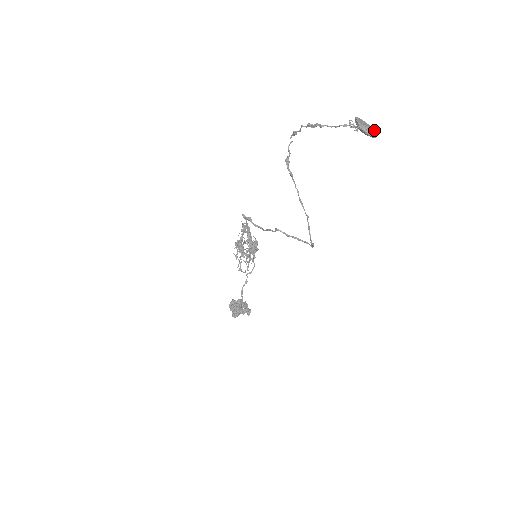
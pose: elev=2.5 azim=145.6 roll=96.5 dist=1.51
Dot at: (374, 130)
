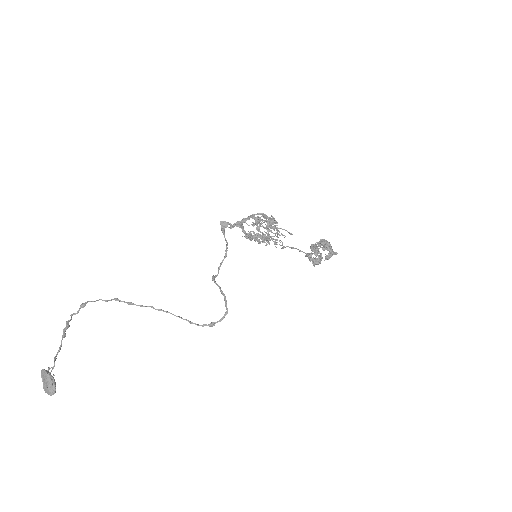
Dot at: (48, 391)
